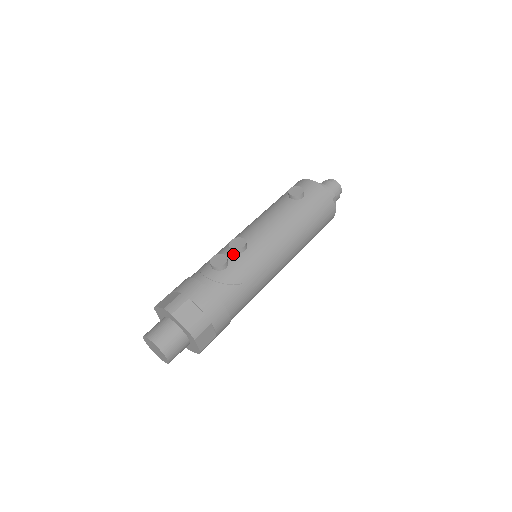
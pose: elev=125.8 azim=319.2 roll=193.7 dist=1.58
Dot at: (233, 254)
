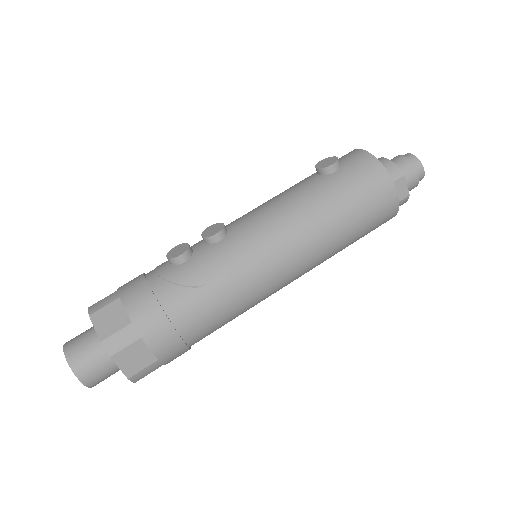
Dot at: (203, 244)
